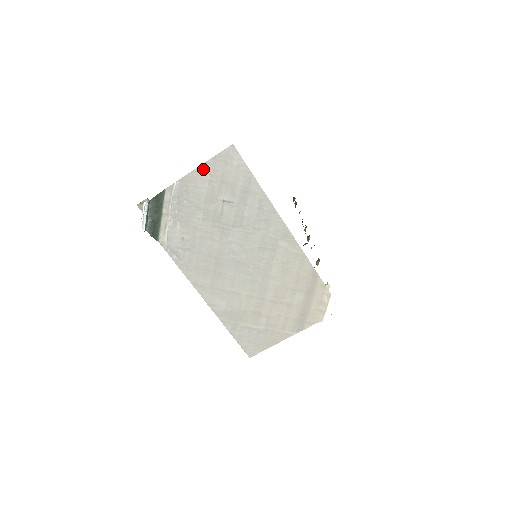
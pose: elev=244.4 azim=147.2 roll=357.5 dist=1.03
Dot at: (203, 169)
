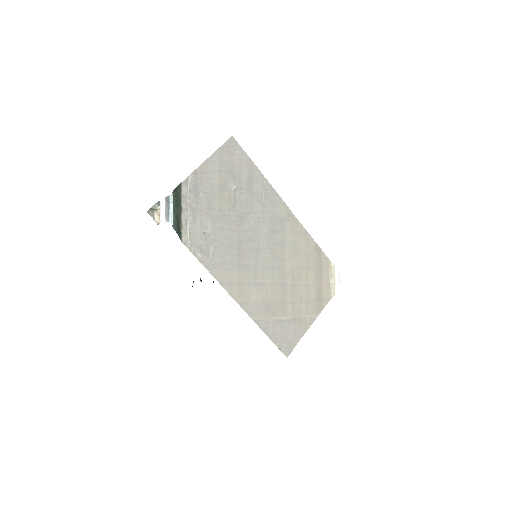
Dot at: (212, 160)
